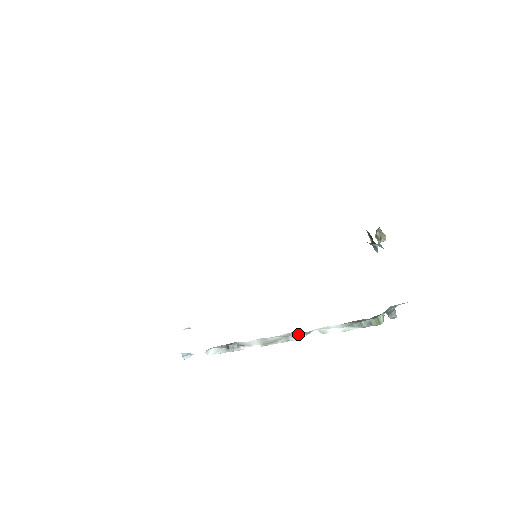
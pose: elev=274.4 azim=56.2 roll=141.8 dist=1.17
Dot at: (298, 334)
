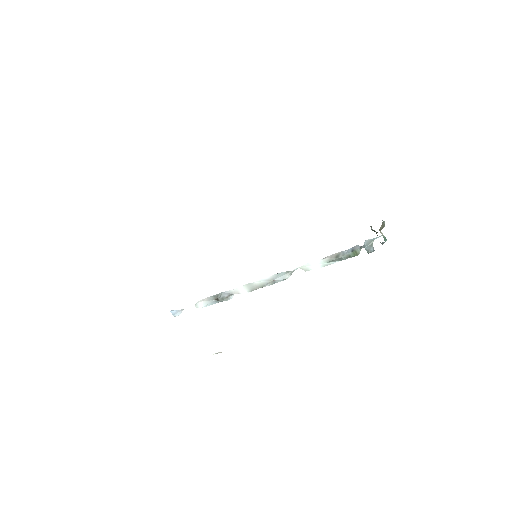
Dot at: (283, 275)
